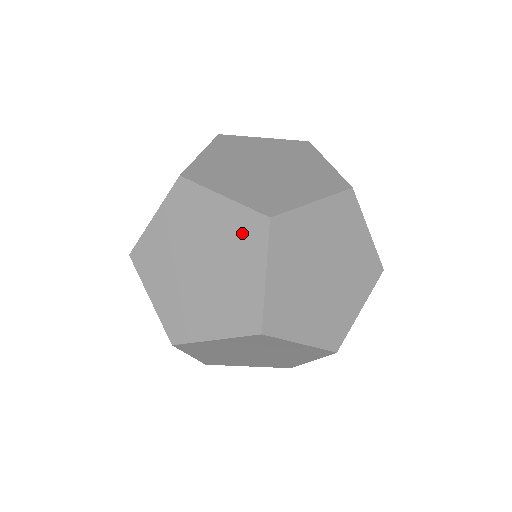
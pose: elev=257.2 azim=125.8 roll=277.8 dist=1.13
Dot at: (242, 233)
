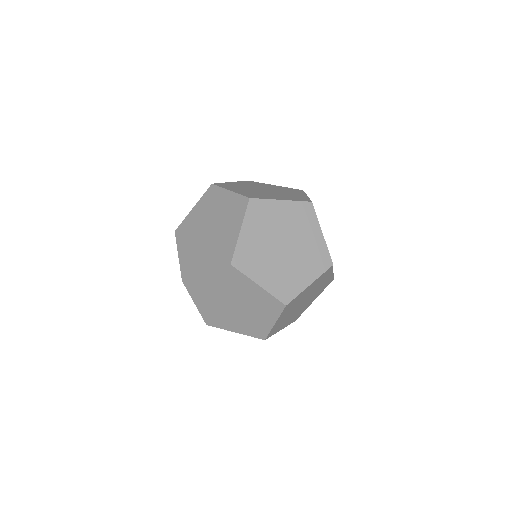
Dot at: (230, 279)
